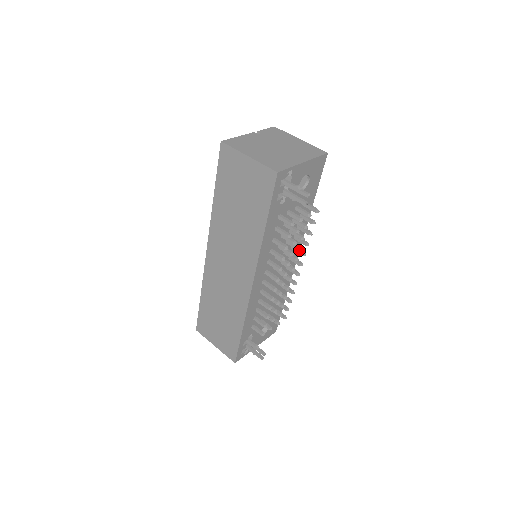
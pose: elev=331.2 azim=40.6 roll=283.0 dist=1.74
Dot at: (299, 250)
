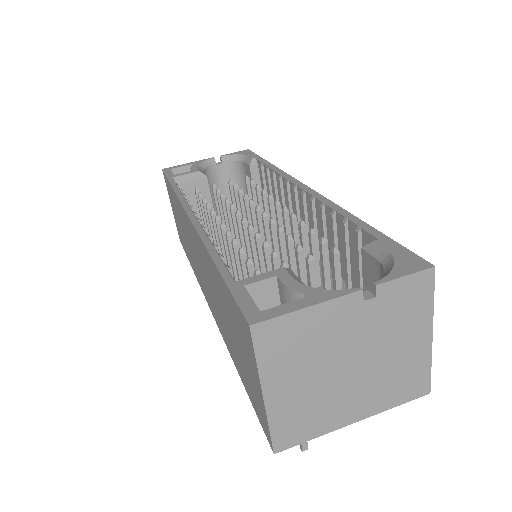
Dot at: occluded
